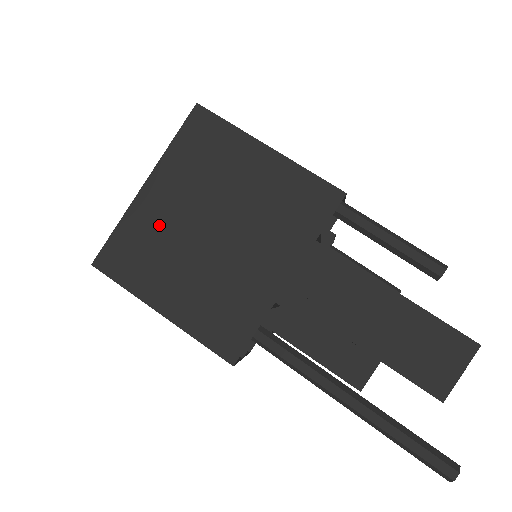
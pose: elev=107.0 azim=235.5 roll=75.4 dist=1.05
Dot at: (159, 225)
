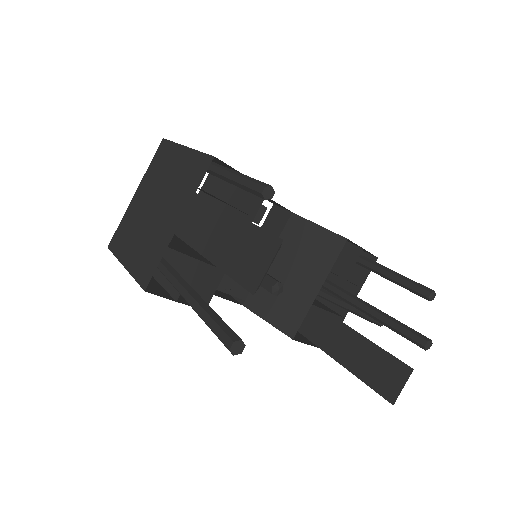
Dot at: (135, 214)
